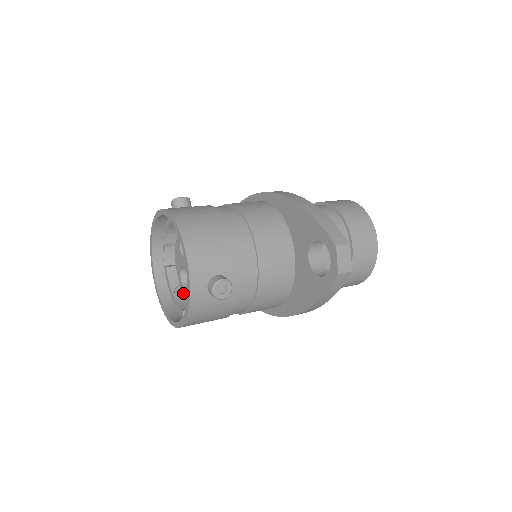
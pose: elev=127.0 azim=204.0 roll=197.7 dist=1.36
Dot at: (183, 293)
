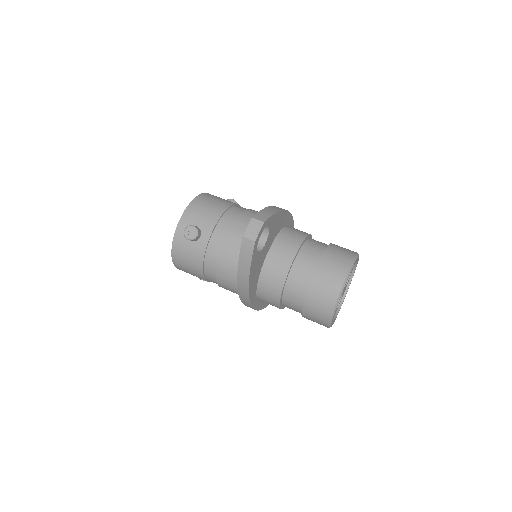
Dot at: occluded
